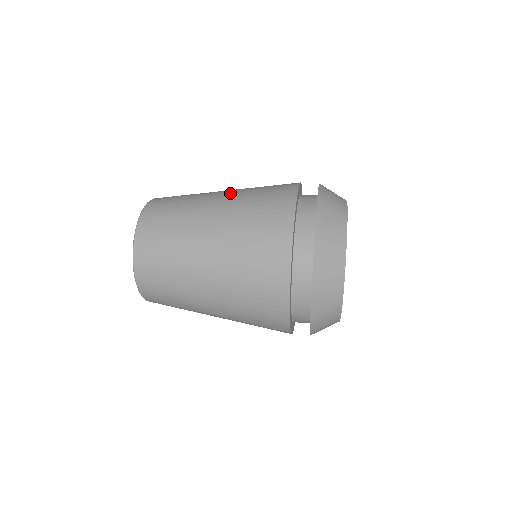
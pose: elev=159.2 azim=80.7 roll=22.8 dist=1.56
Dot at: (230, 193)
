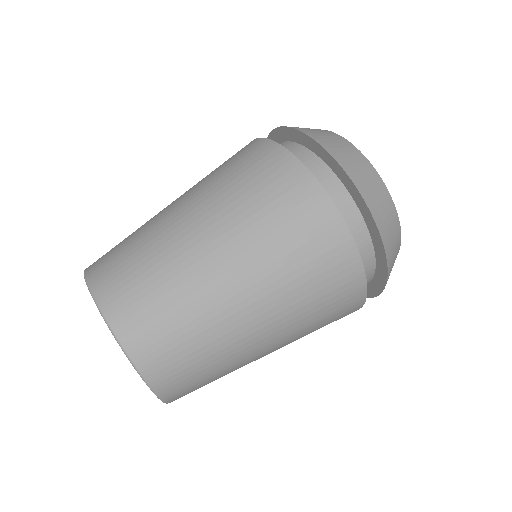
Dot at: (202, 207)
